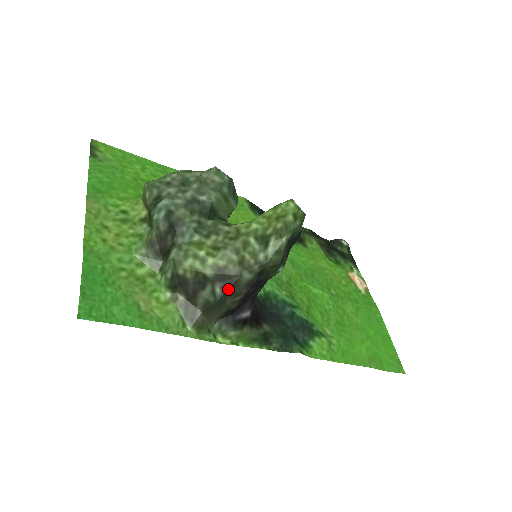
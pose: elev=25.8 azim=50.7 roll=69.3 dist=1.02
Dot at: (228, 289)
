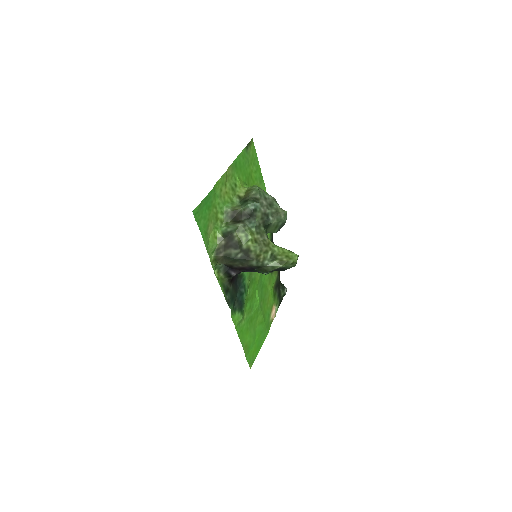
Dot at: (243, 259)
